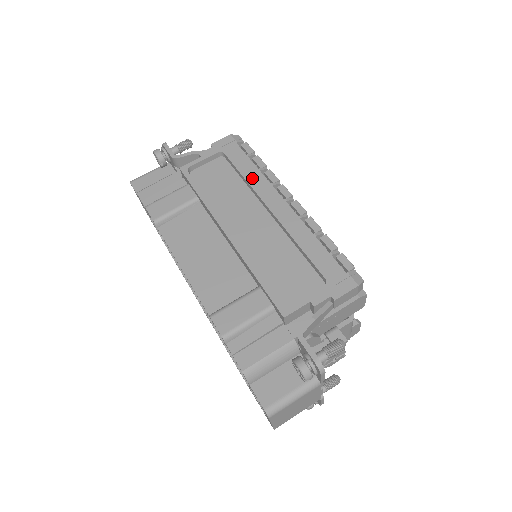
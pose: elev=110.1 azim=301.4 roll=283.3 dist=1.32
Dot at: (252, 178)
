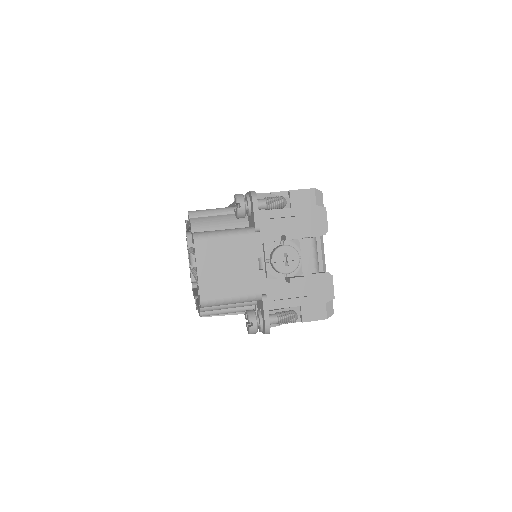
Dot at: occluded
